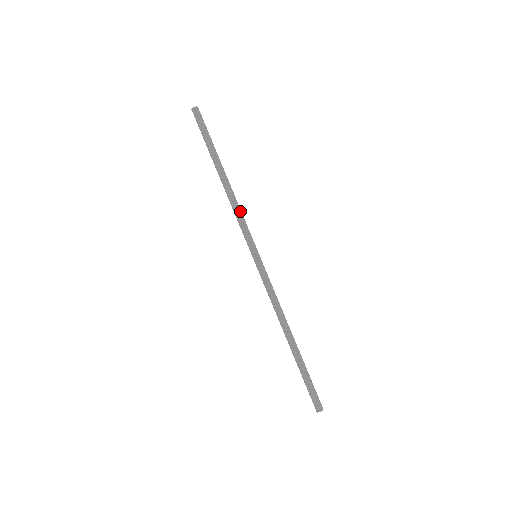
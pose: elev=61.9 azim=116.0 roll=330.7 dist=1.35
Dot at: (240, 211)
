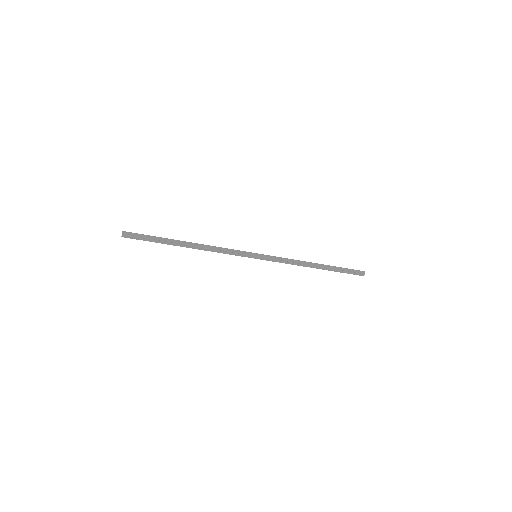
Dot at: (221, 248)
